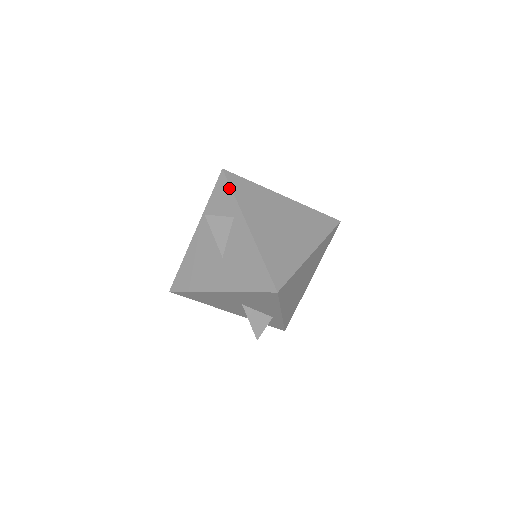
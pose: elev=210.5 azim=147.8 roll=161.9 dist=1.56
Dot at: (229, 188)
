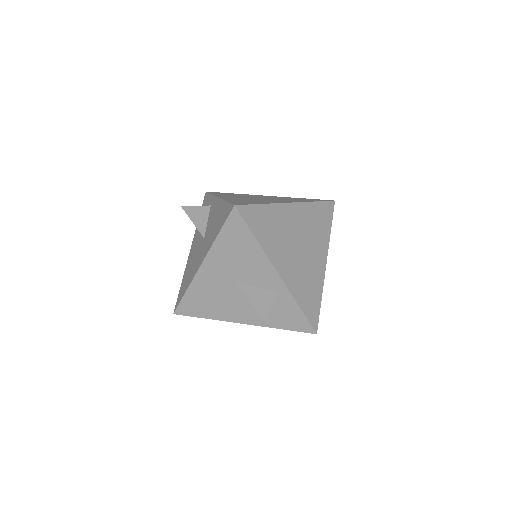
Dot at: (209, 195)
